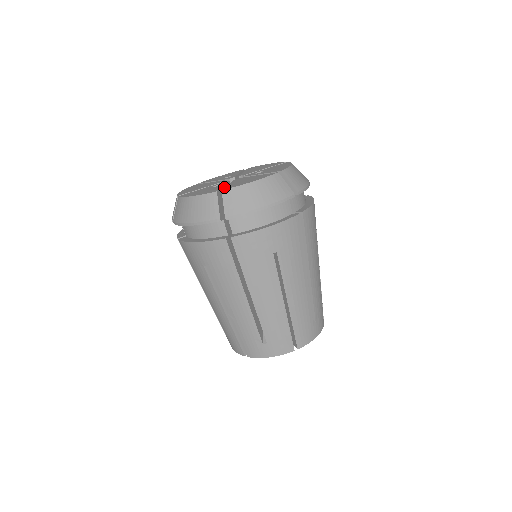
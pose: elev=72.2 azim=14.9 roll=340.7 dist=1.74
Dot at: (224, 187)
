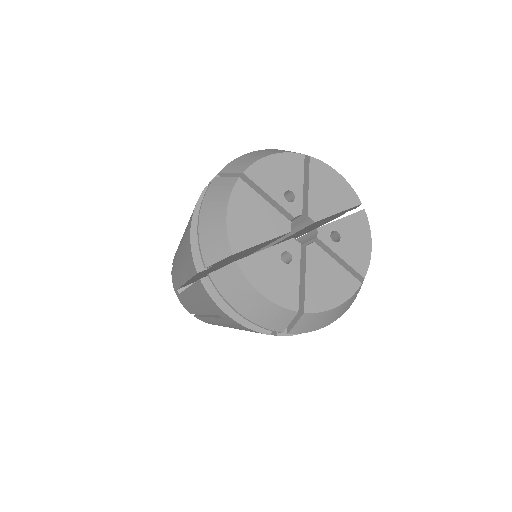
Dot at: (299, 276)
